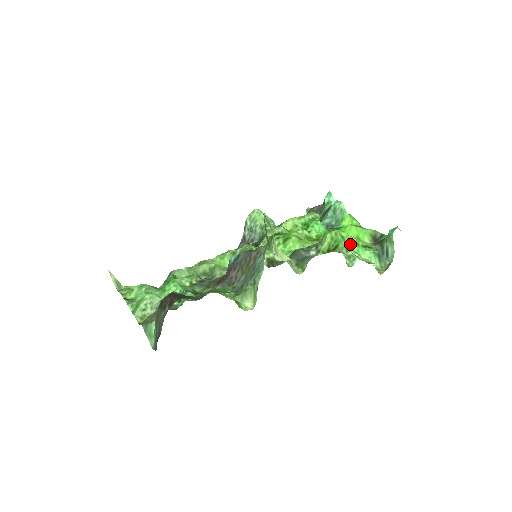
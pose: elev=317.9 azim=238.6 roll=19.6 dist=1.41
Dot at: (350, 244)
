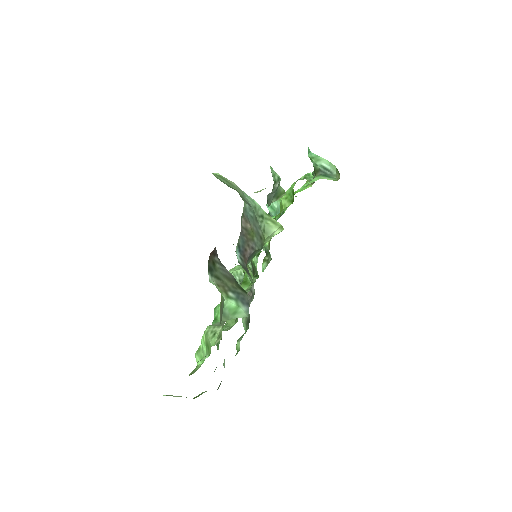
Dot at: (300, 188)
